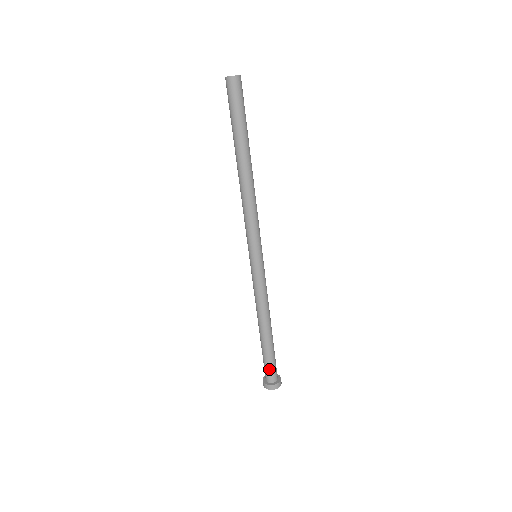
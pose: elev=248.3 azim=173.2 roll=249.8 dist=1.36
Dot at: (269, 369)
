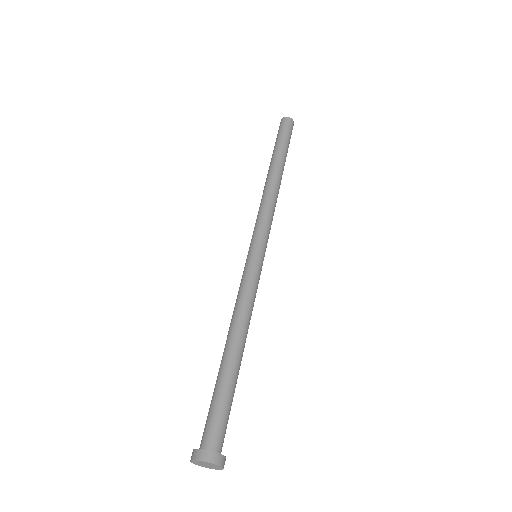
Dot at: (221, 421)
